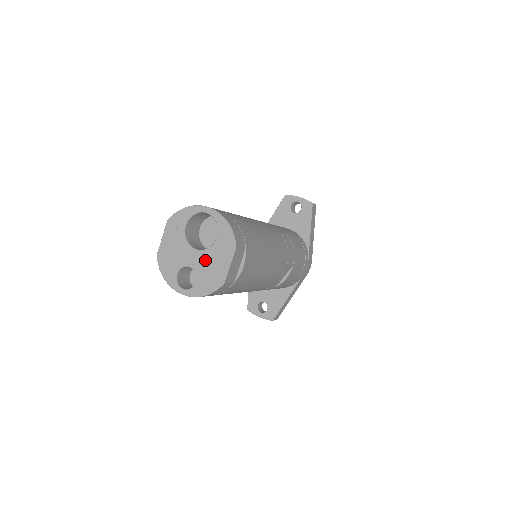
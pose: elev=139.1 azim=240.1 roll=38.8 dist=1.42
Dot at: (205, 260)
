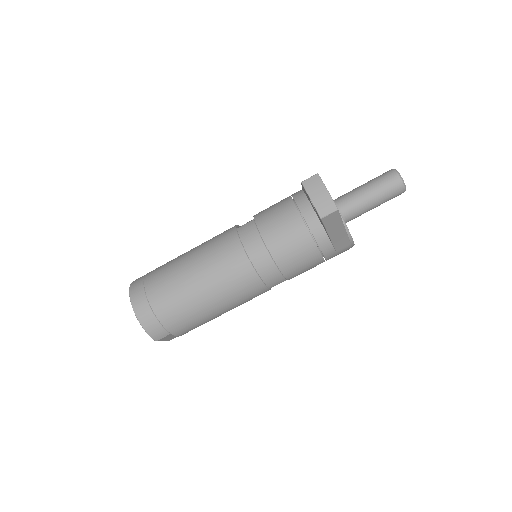
Dot at: occluded
